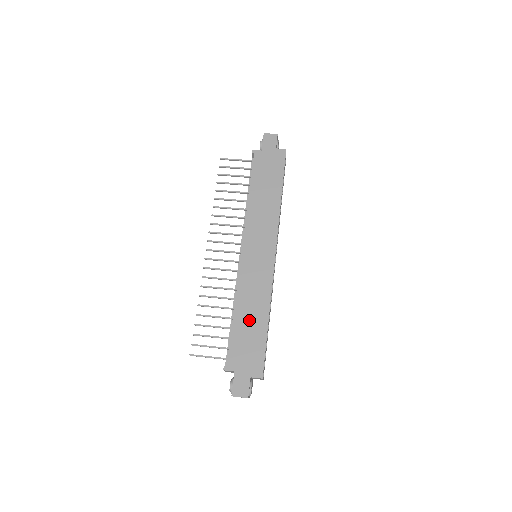
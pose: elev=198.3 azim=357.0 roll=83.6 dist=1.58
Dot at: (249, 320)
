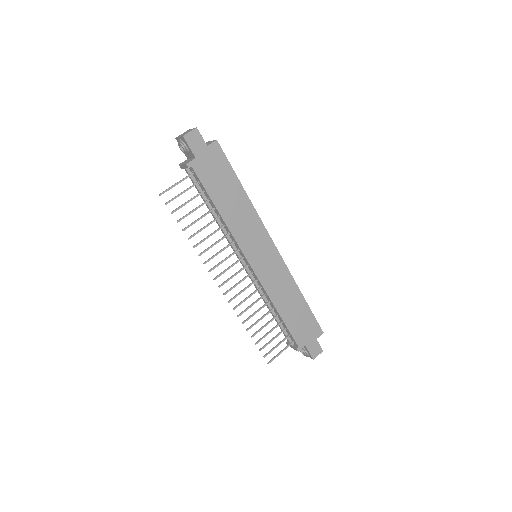
Dot at: (291, 308)
